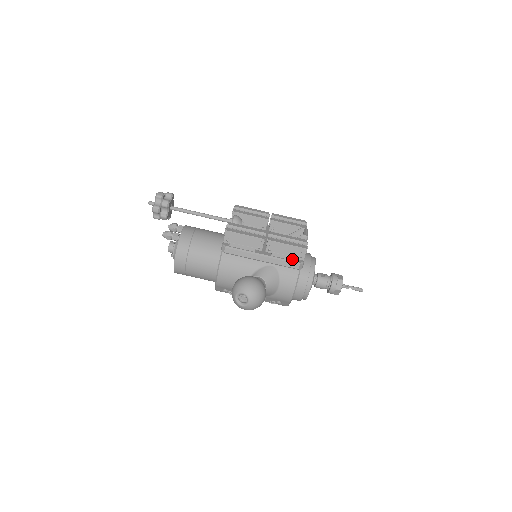
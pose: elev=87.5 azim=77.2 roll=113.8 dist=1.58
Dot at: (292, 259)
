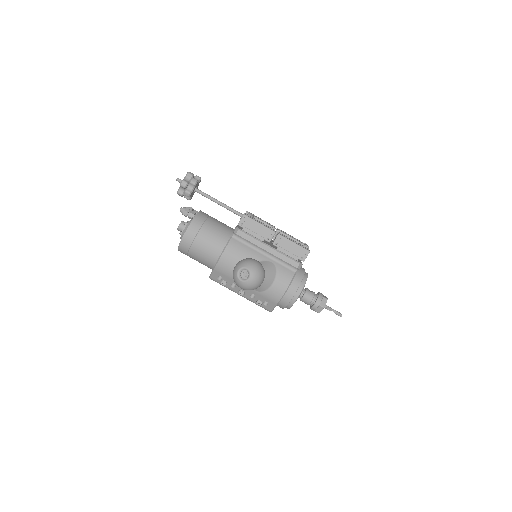
Dot at: (294, 257)
